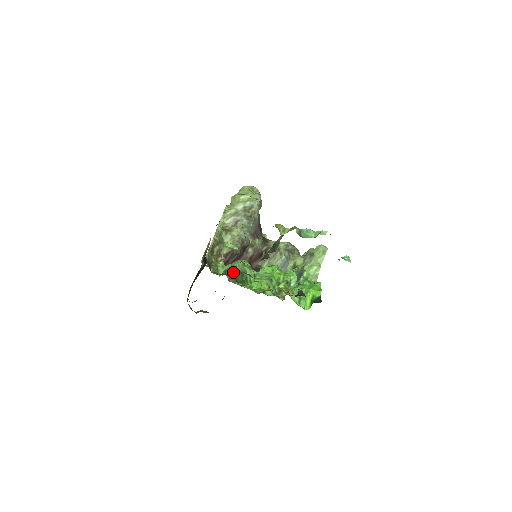
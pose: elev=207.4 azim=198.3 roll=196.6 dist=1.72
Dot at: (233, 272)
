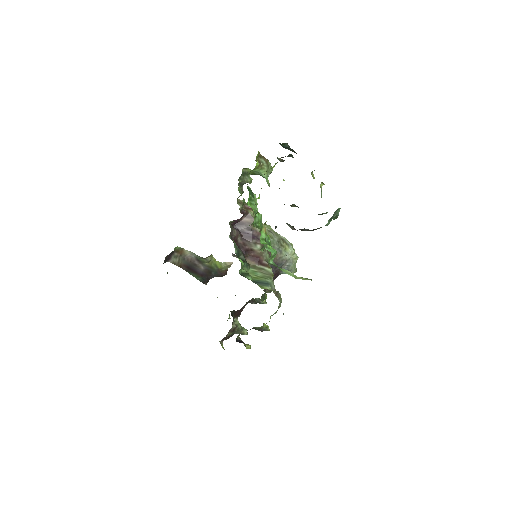
Dot at: (250, 189)
